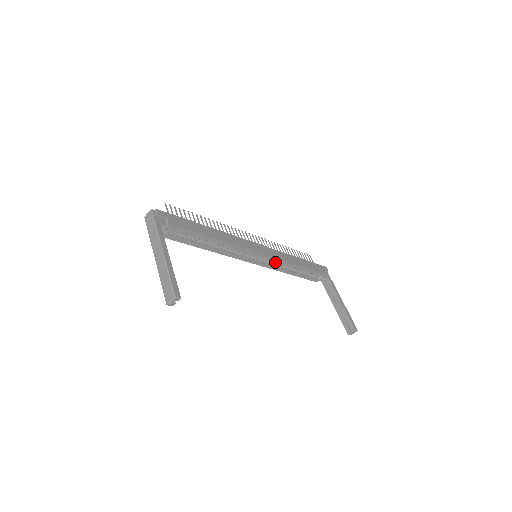
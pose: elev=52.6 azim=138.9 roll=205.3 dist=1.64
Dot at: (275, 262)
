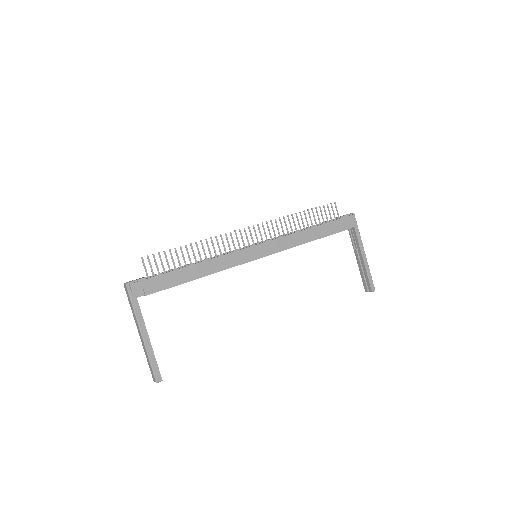
Dot at: occluded
